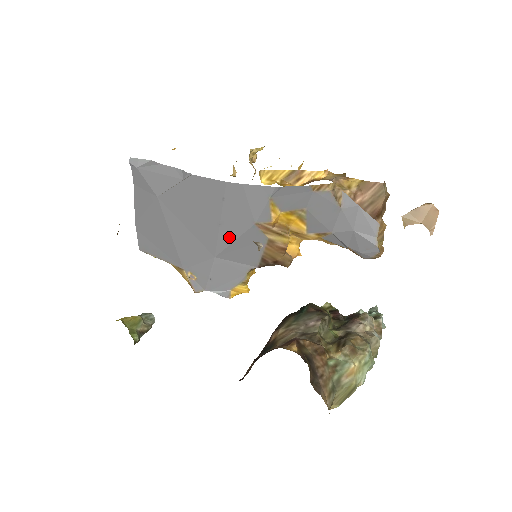
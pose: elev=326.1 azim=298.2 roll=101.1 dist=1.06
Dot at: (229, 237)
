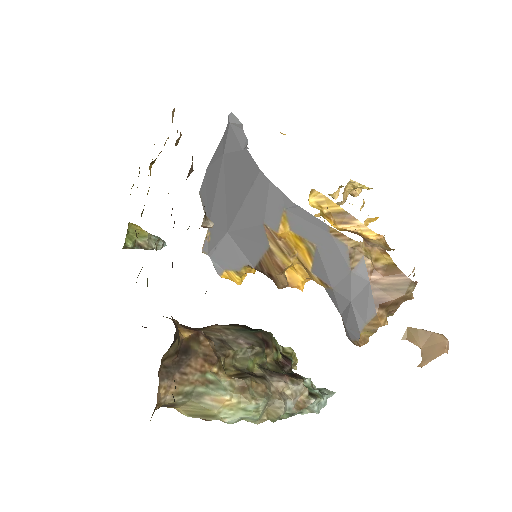
Dot at: (243, 222)
